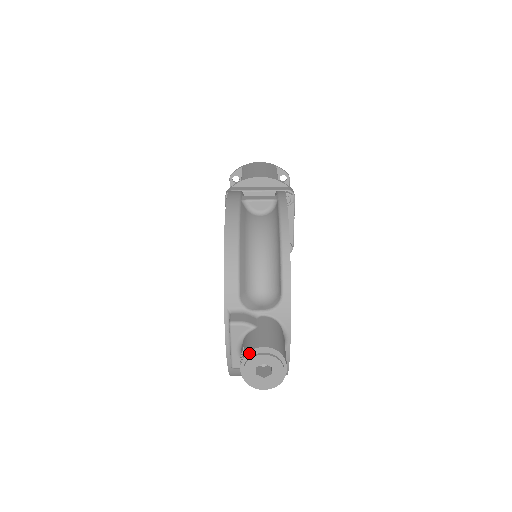
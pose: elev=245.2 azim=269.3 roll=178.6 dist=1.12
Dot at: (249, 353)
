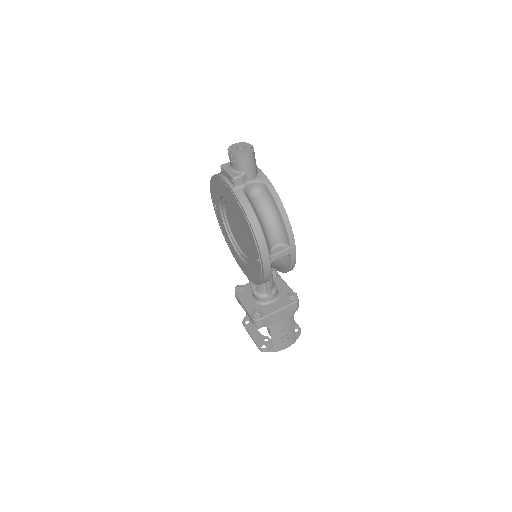
Dot at: (229, 148)
